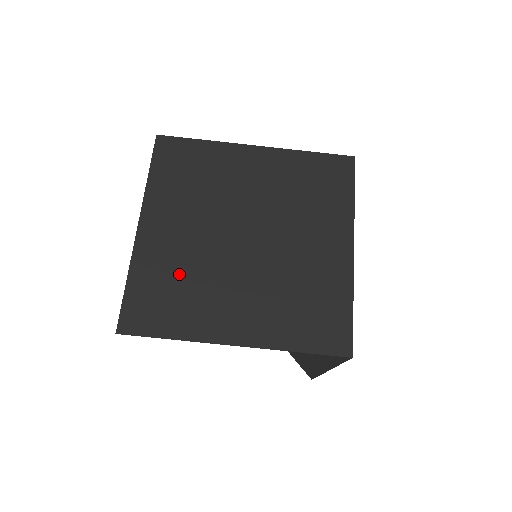
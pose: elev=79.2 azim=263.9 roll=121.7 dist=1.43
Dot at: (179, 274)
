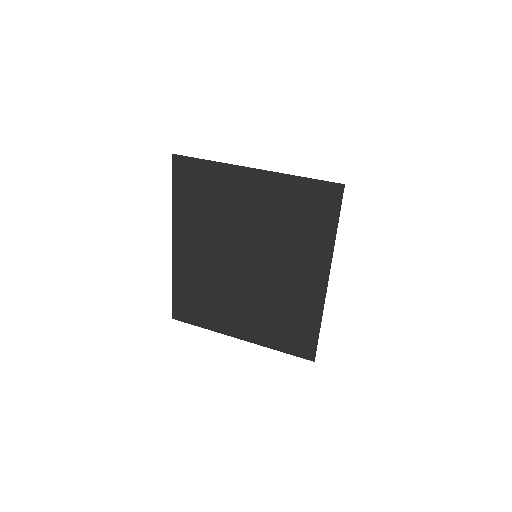
Dot at: occluded
